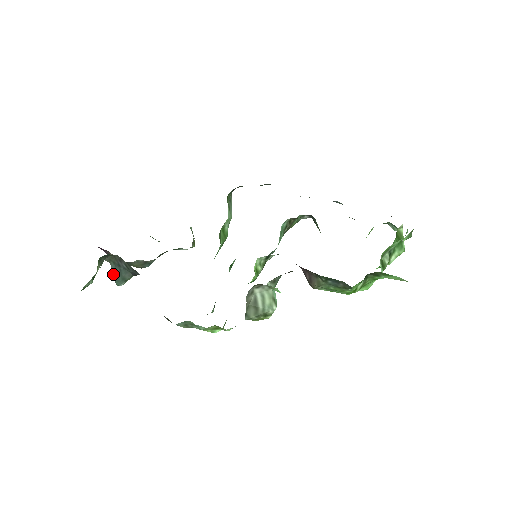
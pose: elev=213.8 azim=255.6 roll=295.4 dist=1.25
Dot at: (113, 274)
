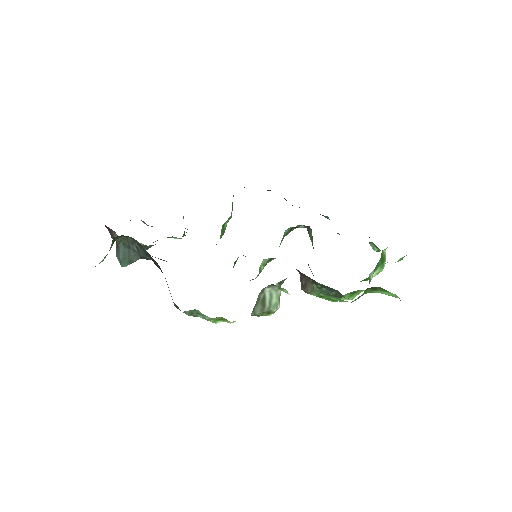
Dot at: (120, 255)
